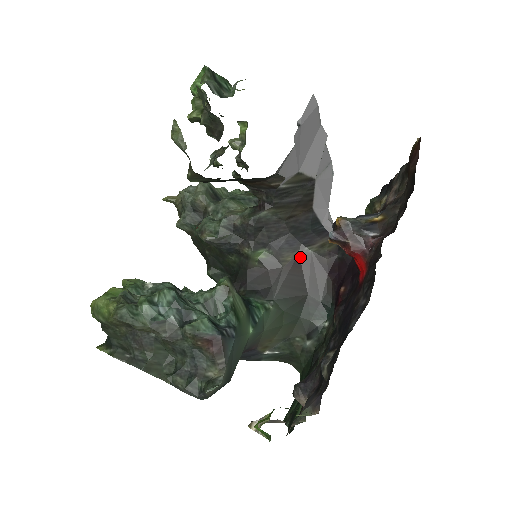
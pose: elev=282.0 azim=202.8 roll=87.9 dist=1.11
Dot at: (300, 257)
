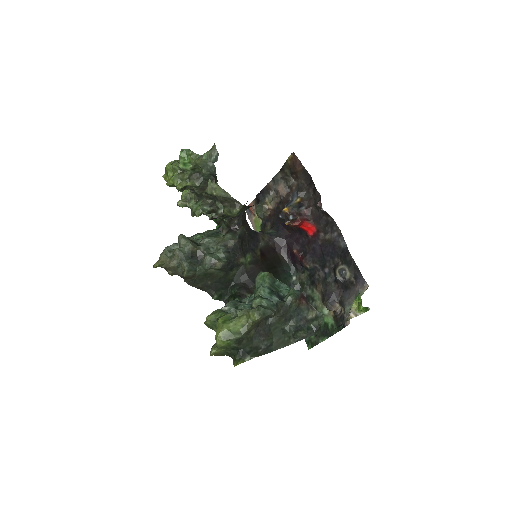
Dot at: (261, 250)
